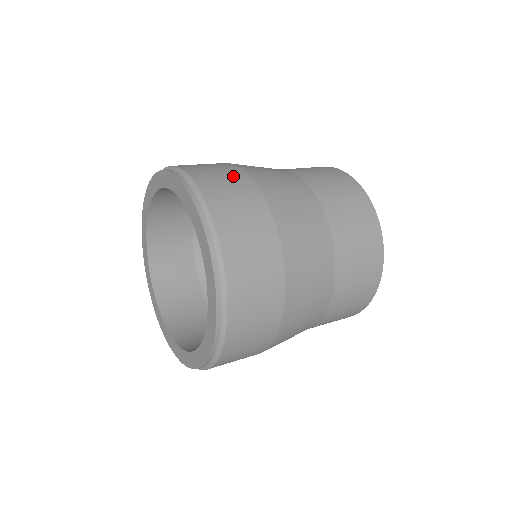
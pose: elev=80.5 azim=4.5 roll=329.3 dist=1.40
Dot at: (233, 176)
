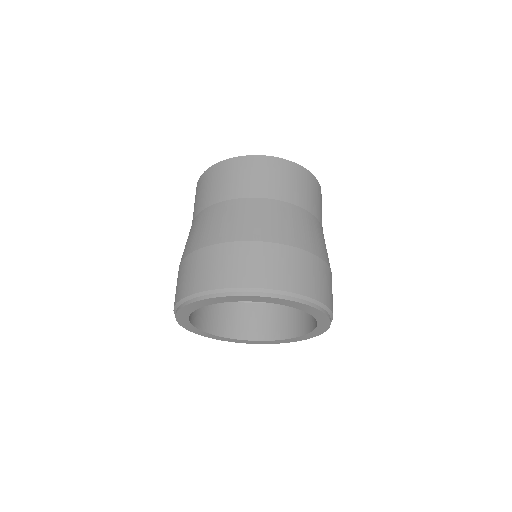
Dot at: (207, 259)
